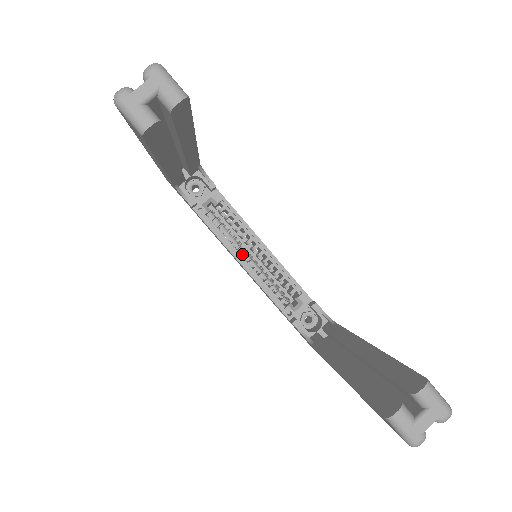
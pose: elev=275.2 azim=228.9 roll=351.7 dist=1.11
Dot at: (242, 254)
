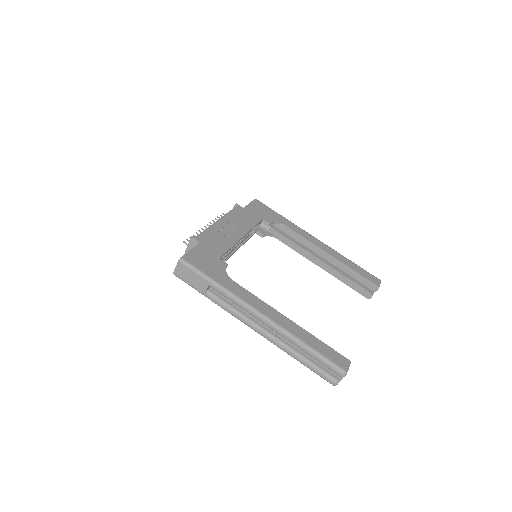
Dot at: occluded
